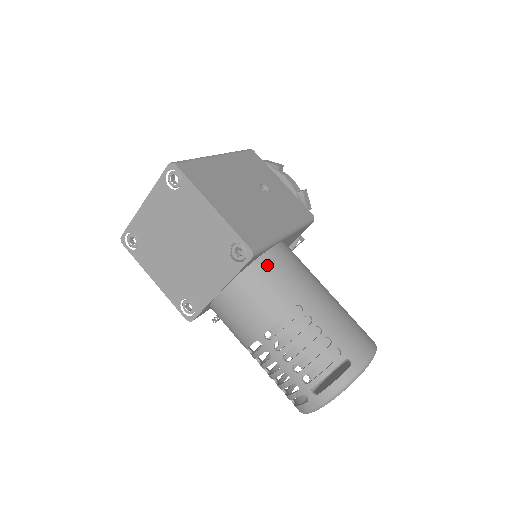
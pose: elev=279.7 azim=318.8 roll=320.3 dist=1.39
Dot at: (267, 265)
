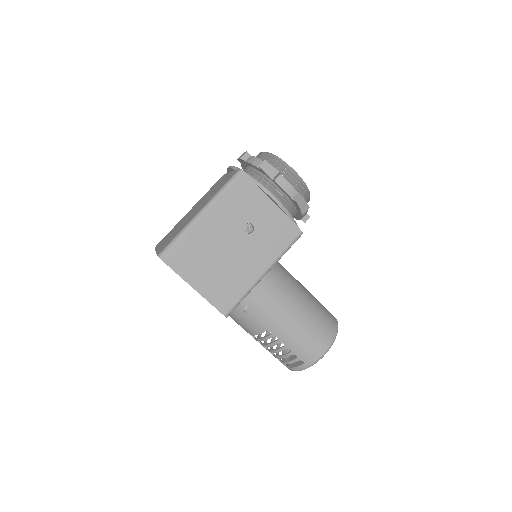
Dot at: (244, 308)
